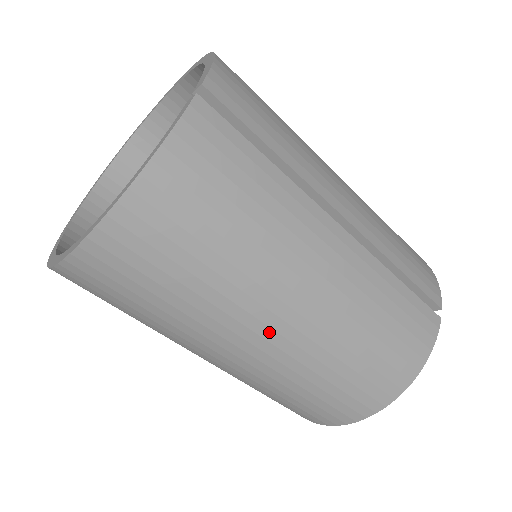
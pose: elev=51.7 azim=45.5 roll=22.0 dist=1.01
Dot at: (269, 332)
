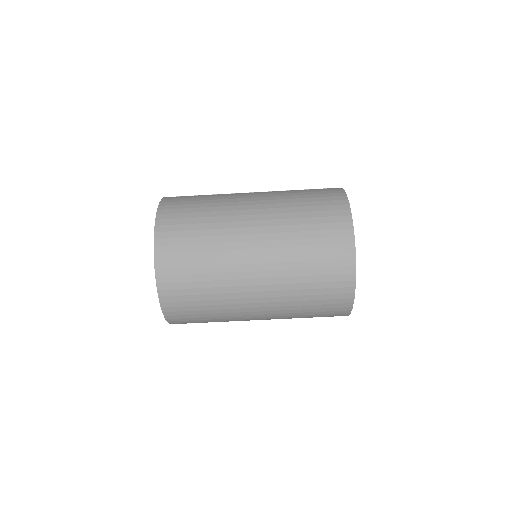
Dot at: (253, 229)
